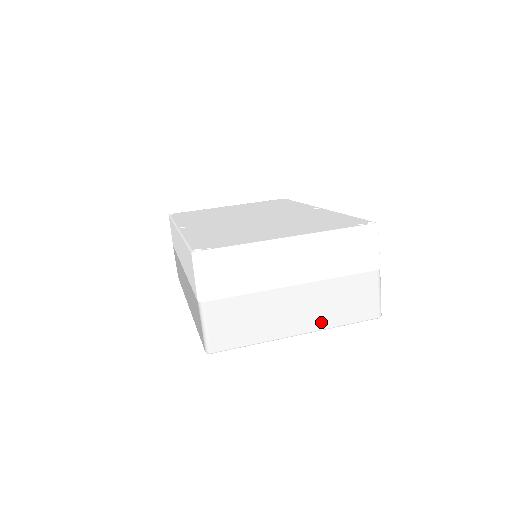
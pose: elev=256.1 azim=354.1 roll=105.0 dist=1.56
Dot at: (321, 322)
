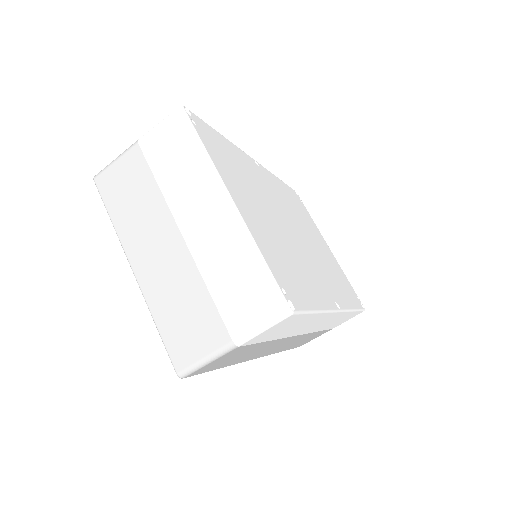
Dot at: (152, 291)
